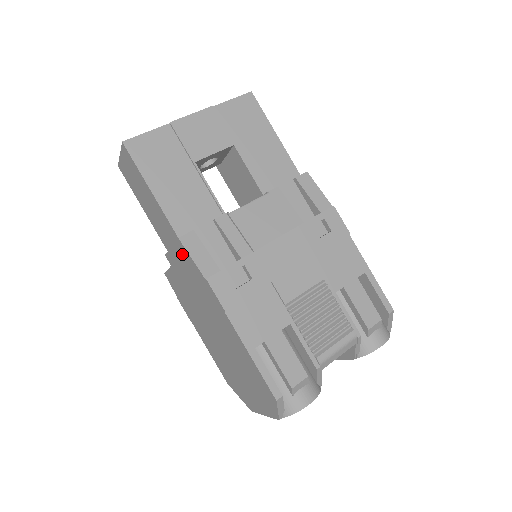
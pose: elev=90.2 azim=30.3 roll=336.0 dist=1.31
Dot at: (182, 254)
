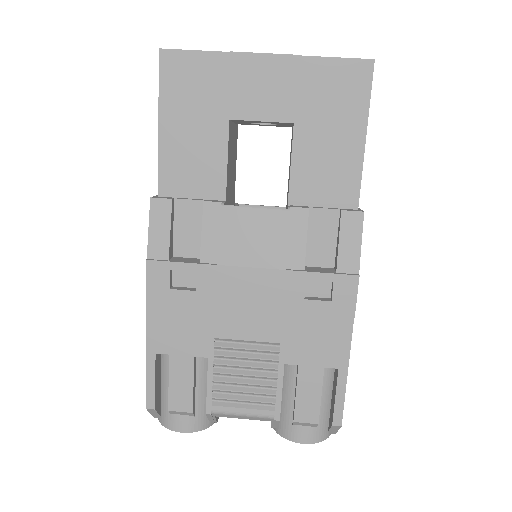
Dot at: occluded
